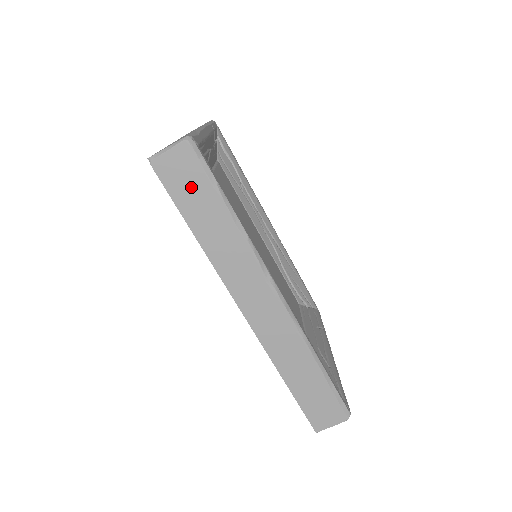
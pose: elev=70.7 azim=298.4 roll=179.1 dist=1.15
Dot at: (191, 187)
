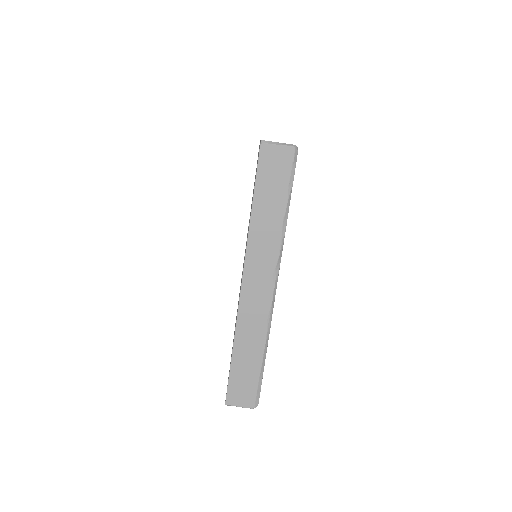
Dot at: (274, 178)
